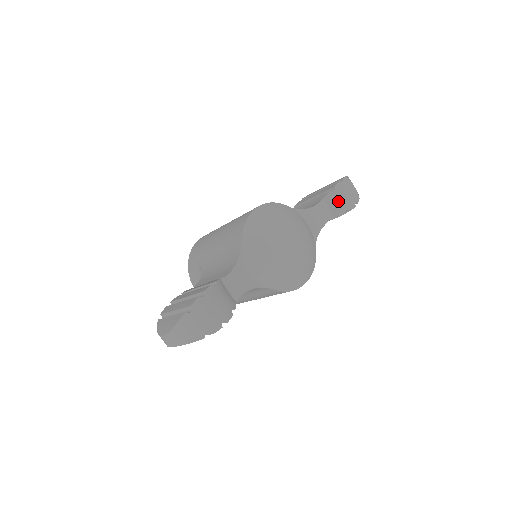
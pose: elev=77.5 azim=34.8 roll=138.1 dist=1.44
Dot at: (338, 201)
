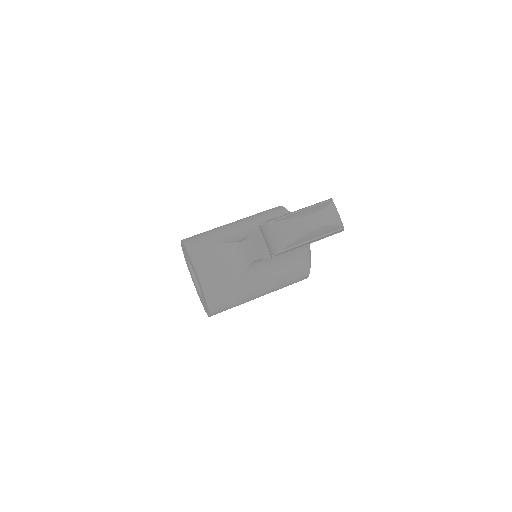
Dot at: occluded
